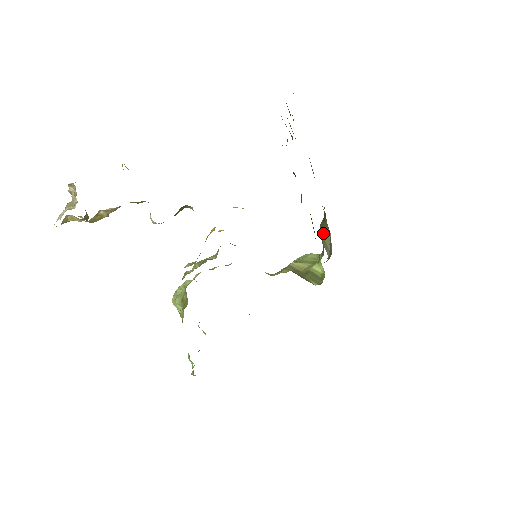
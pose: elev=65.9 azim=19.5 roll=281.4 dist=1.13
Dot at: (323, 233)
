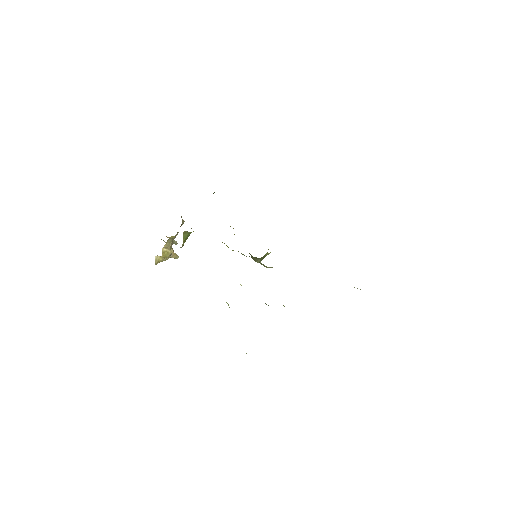
Dot at: occluded
